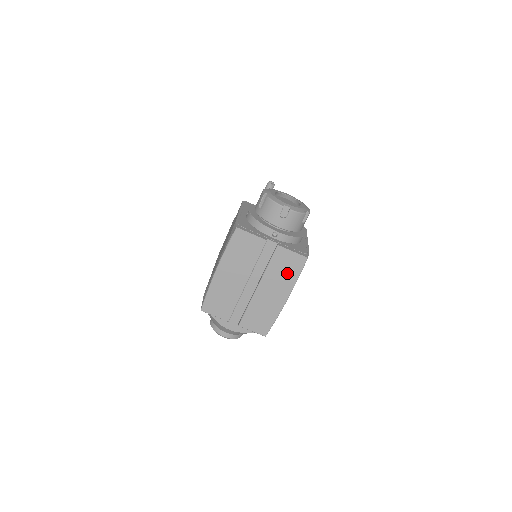
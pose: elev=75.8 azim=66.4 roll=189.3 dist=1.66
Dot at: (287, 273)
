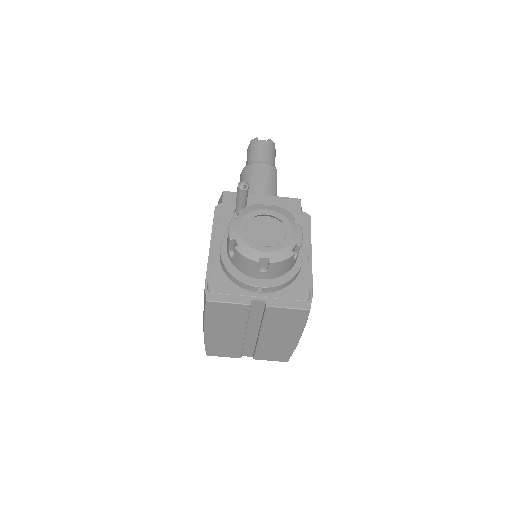
Dot at: (289, 323)
